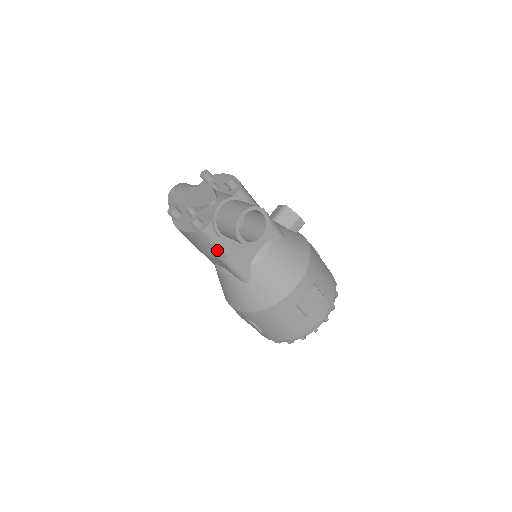
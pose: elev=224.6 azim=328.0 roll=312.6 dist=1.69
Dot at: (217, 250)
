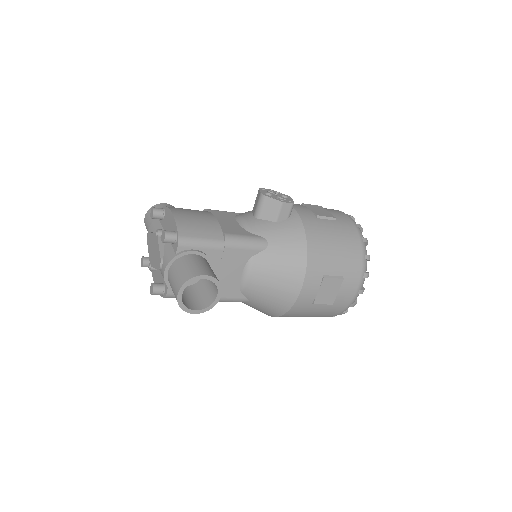
Dot at: occluded
